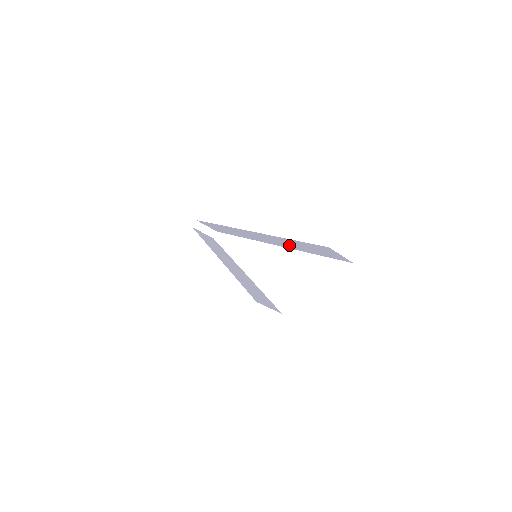
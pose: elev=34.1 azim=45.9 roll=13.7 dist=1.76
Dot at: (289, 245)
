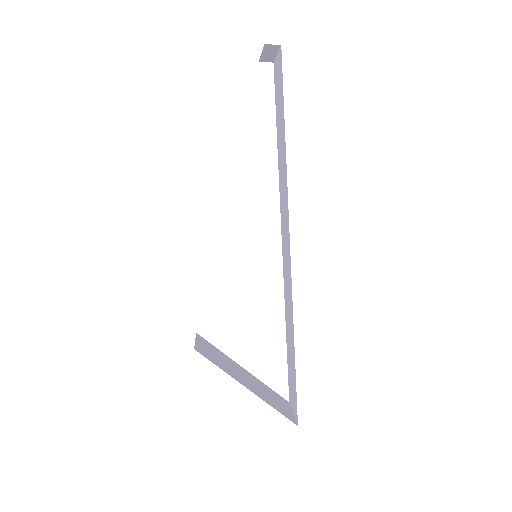
Dot at: (288, 306)
